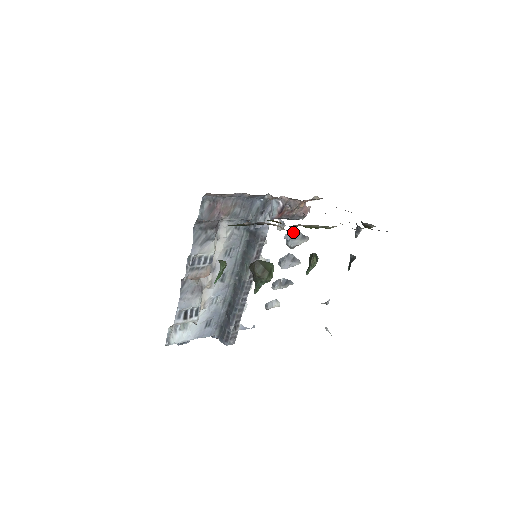
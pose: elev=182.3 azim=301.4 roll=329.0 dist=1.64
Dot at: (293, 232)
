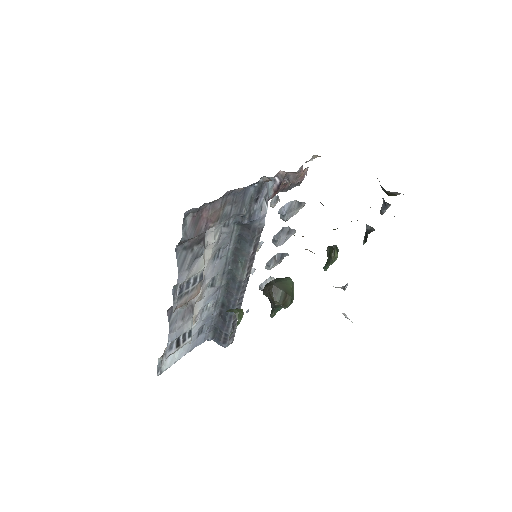
Dot at: (288, 203)
